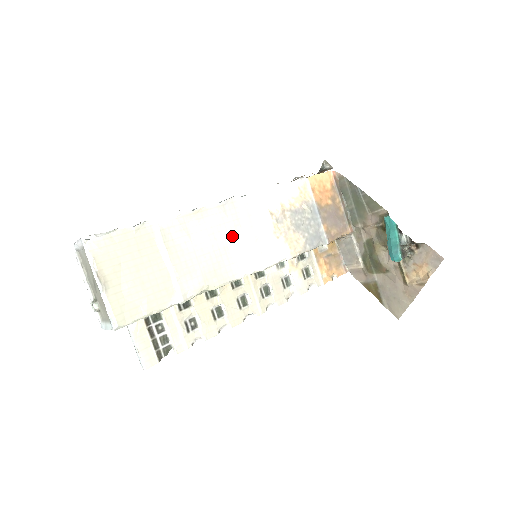
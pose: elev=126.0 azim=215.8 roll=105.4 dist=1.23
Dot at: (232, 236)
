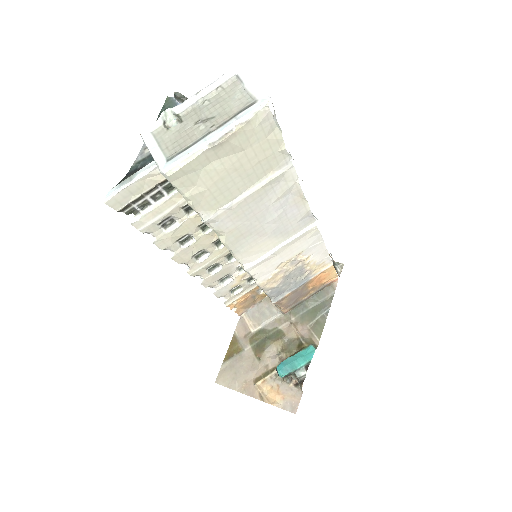
Dot at: (278, 234)
